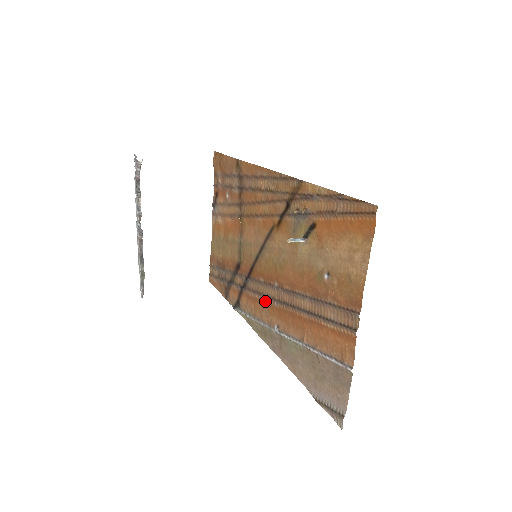
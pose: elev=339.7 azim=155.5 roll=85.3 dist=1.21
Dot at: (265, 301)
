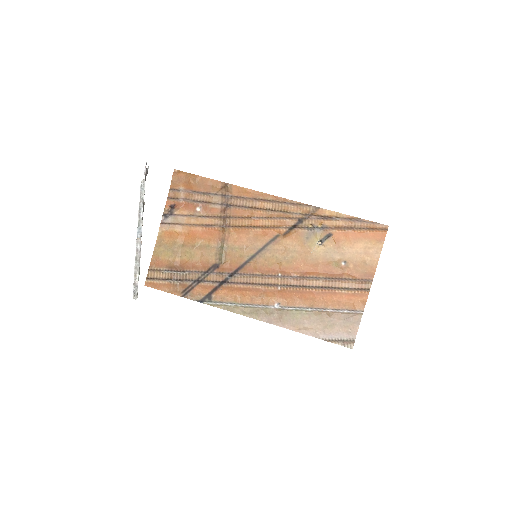
Dot at: (262, 288)
